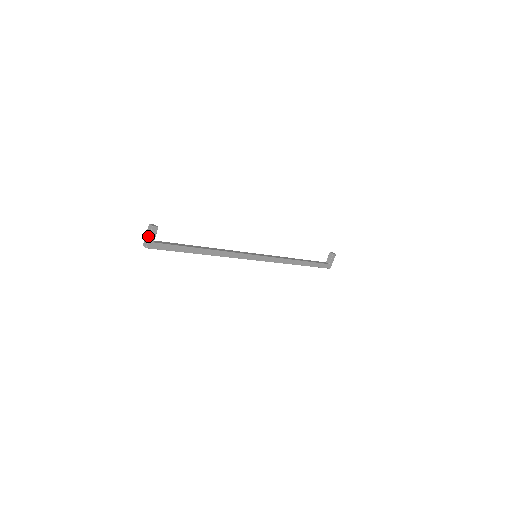
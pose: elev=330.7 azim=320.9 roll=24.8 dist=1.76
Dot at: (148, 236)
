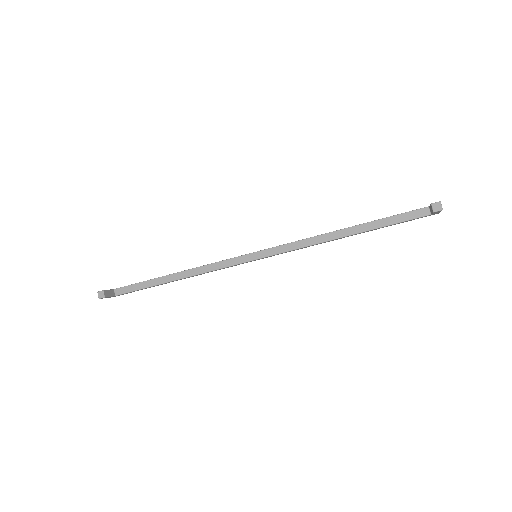
Dot at: occluded
